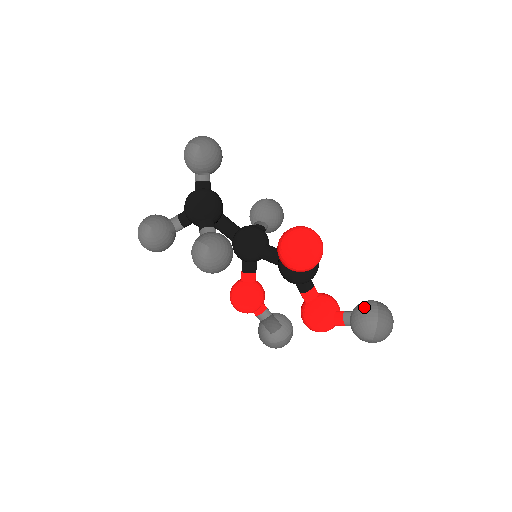
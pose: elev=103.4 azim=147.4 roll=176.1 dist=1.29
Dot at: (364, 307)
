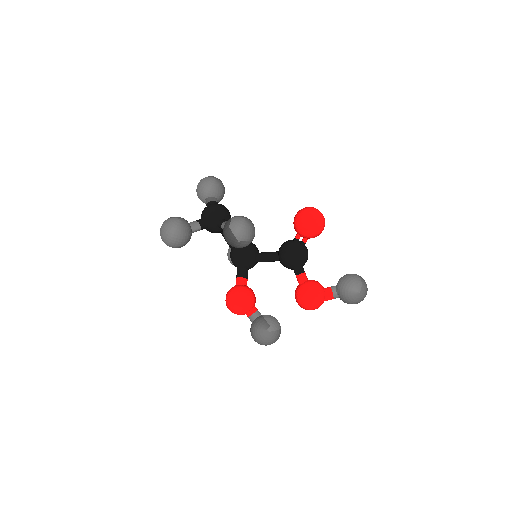
Dot at: (348, 274)
